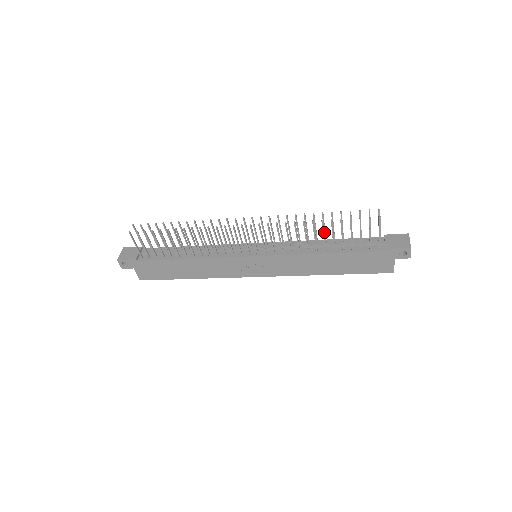
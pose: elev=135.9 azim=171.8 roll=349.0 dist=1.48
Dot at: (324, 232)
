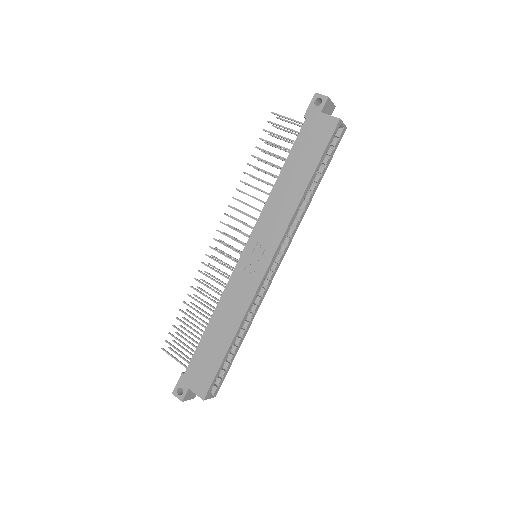
Dot at: (272, 176)
